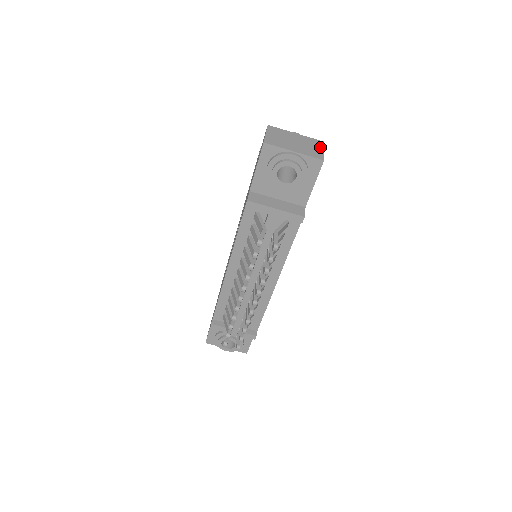
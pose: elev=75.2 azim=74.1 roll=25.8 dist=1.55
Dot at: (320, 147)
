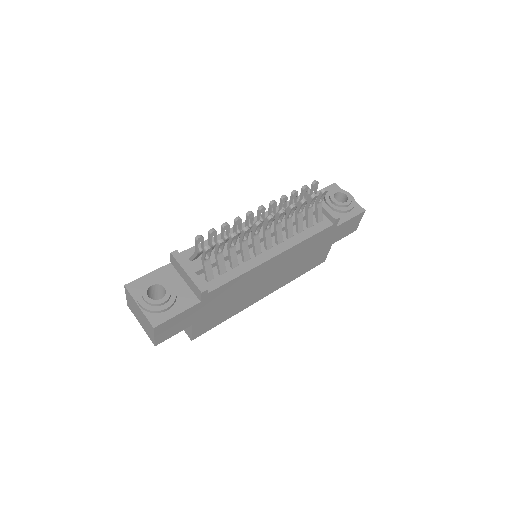
Dot at: occluded
